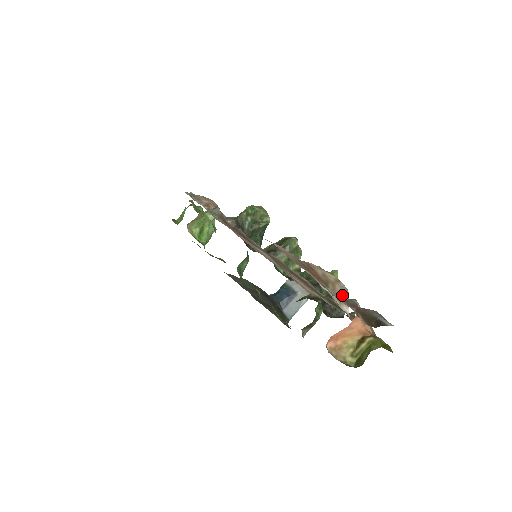
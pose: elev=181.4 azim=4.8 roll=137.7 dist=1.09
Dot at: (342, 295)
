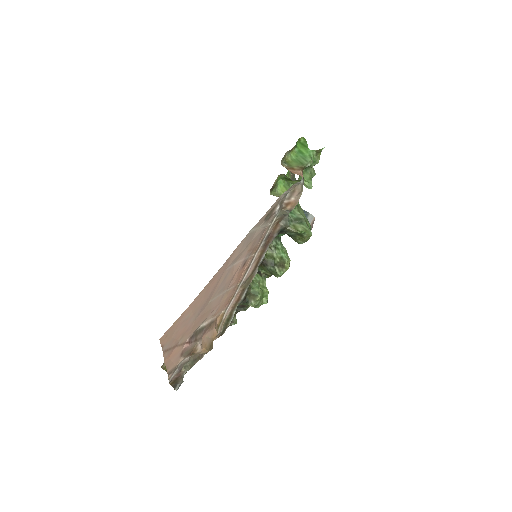
Dot at: occluded
